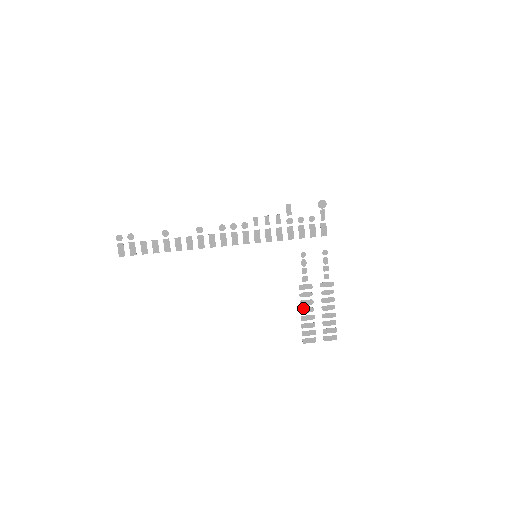
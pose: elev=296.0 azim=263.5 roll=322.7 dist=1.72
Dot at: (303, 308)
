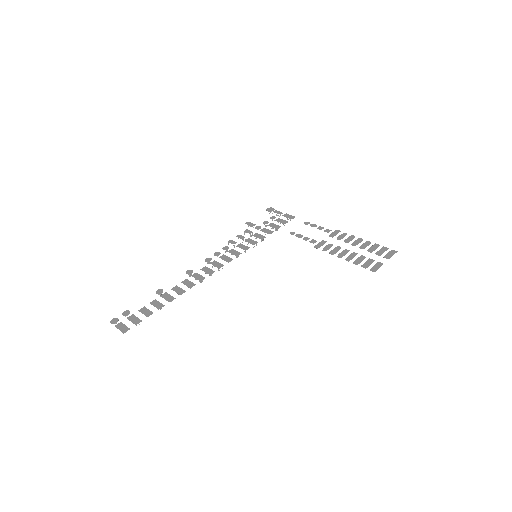
Dot at: (338, 255)
